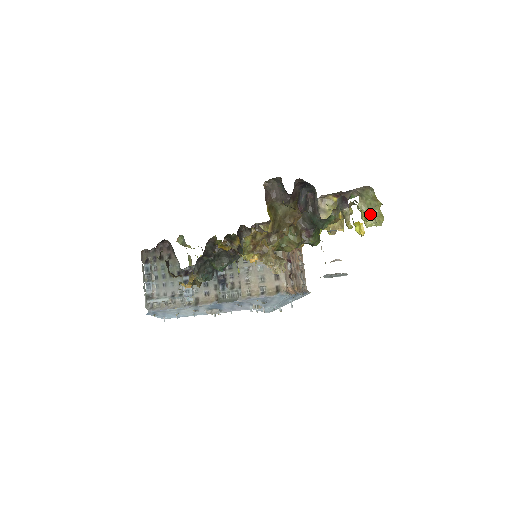
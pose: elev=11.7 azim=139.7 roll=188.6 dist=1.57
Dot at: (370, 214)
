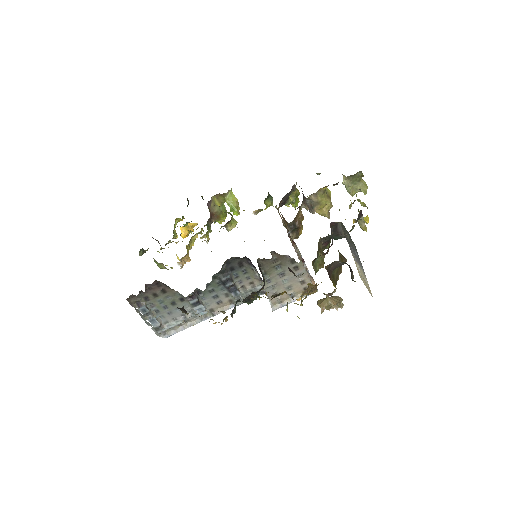
Dot at: (355, 186)
